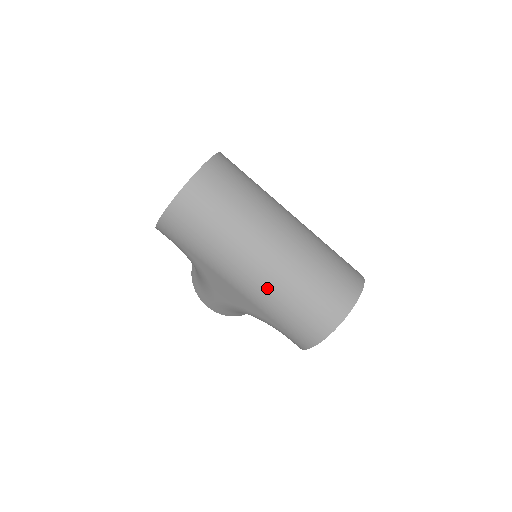
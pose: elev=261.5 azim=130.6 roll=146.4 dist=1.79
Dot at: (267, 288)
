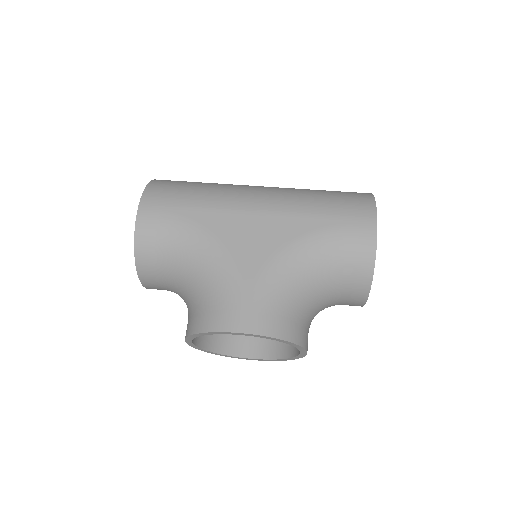
Dot at: (285, 192)
